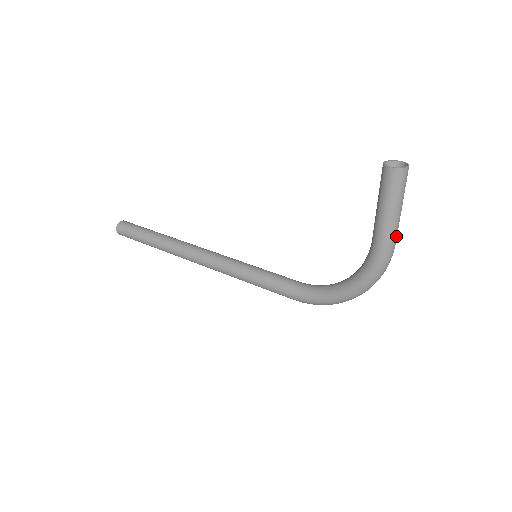
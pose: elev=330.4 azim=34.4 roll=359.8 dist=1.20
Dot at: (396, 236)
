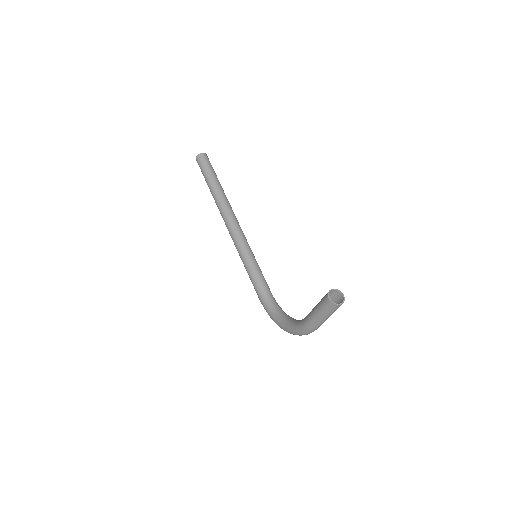
Dot at: (318, 327)
